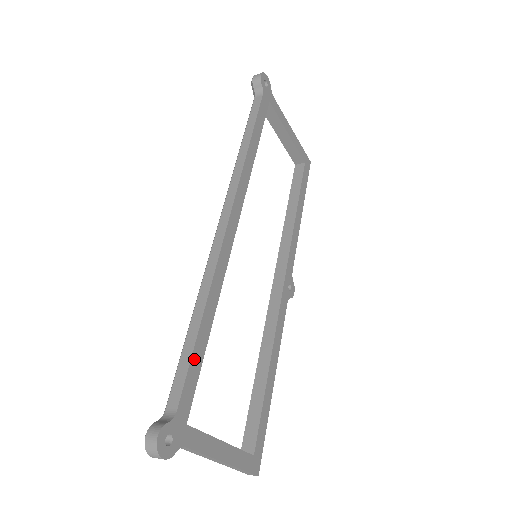
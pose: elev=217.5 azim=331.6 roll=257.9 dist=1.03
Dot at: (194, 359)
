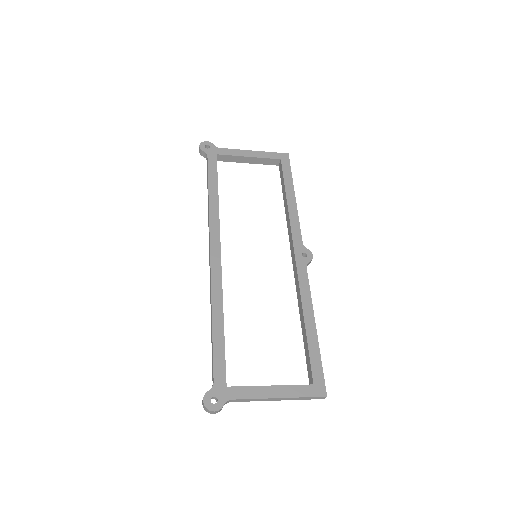
Dot at: (216, 348)
